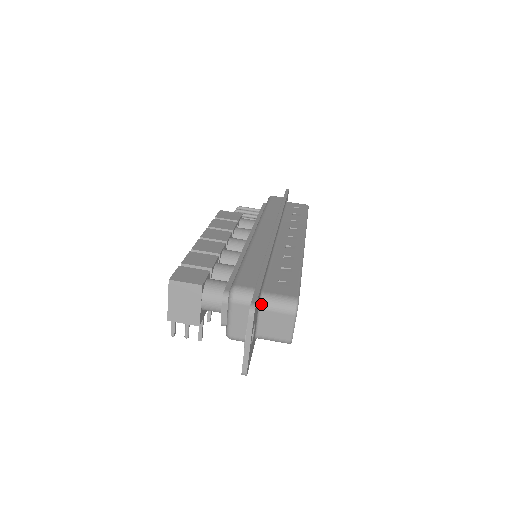
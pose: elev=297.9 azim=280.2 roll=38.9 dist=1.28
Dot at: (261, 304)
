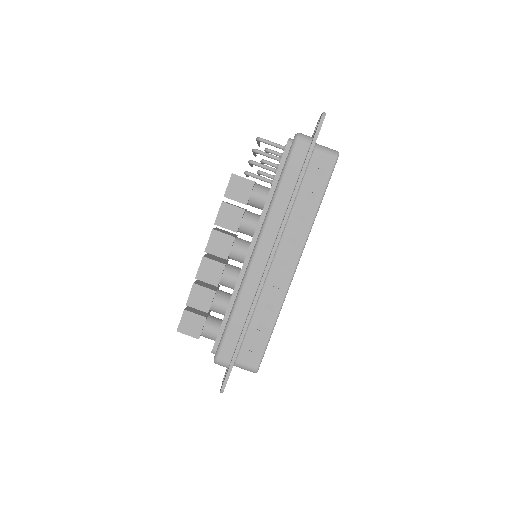
Dot at: occluded
